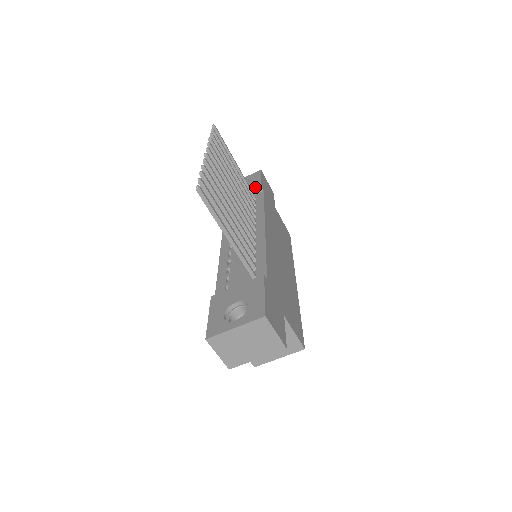
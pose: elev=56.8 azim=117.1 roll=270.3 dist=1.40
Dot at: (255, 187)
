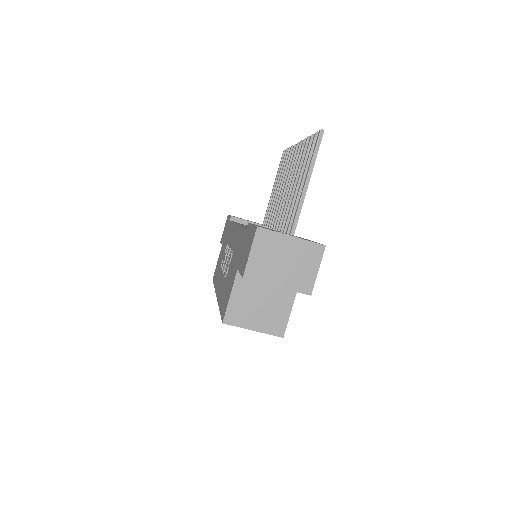
Dot at: occluded
